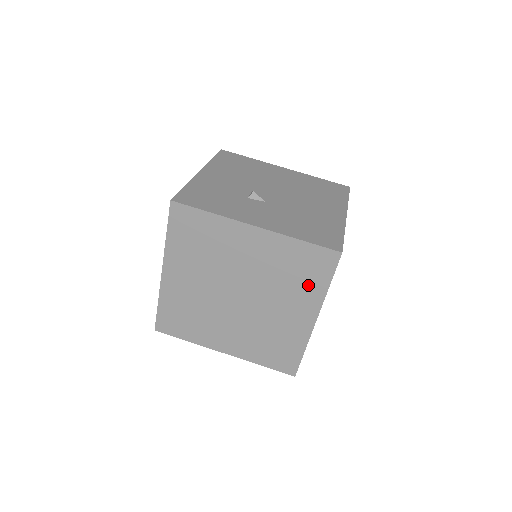
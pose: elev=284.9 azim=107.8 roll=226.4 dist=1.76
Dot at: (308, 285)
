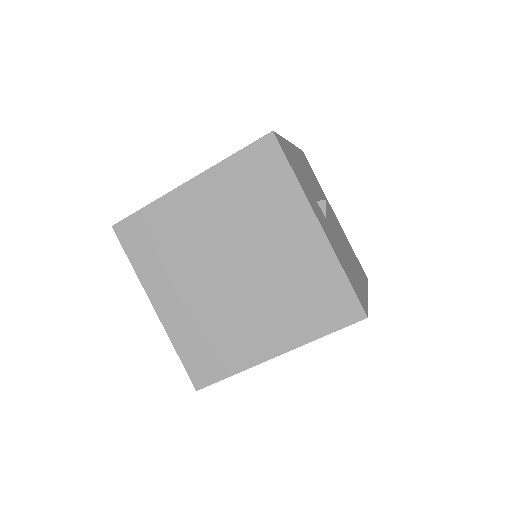
Dot at: (307, 318)
